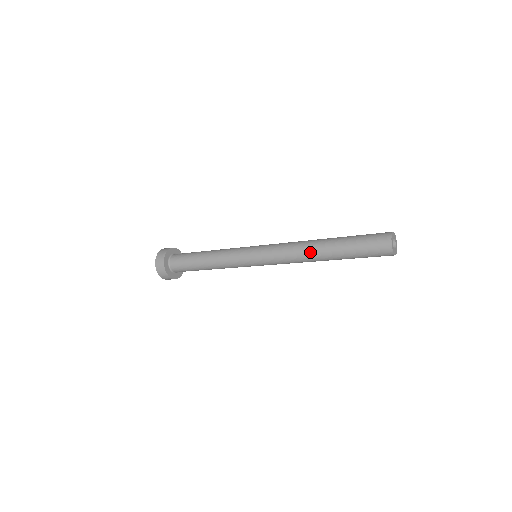
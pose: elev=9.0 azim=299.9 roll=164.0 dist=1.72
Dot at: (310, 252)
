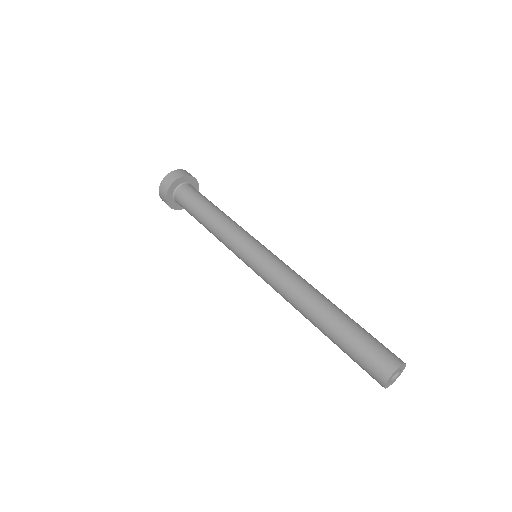
Dot at: occluded
